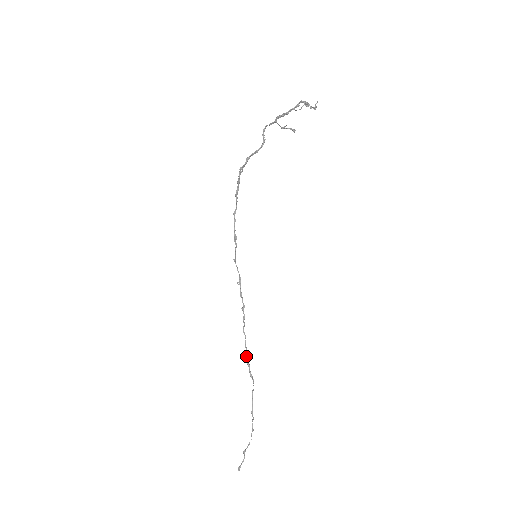
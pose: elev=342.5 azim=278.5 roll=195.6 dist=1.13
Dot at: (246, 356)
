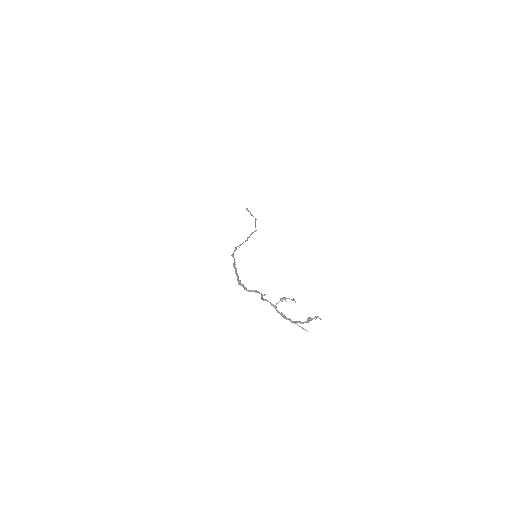
Dot at: (250, 235)
